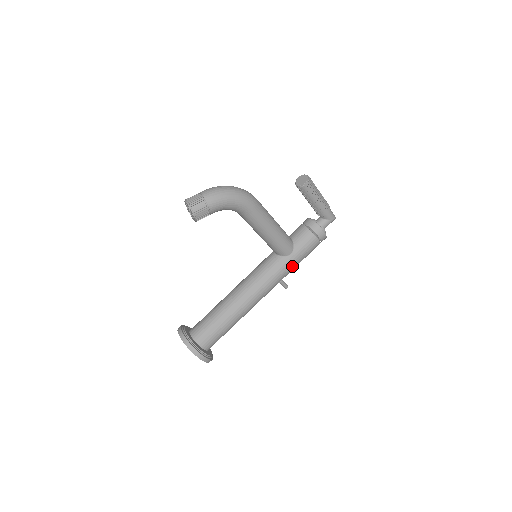
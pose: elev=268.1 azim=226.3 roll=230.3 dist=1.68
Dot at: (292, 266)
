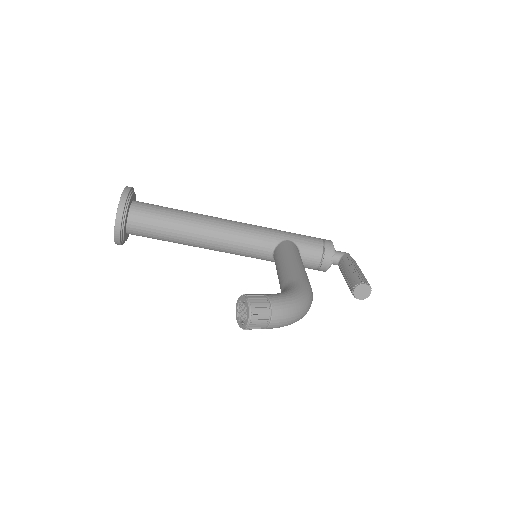
Dot at: occluded
